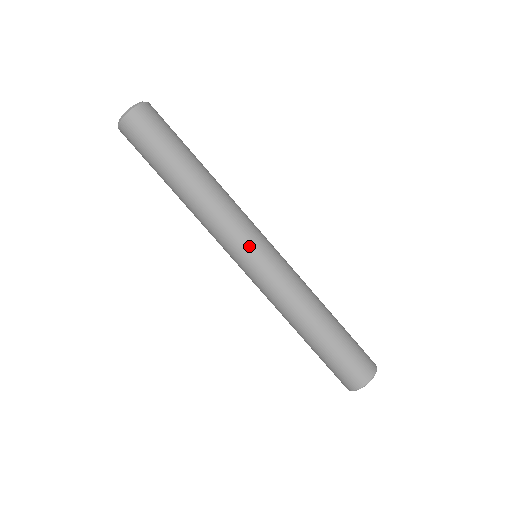
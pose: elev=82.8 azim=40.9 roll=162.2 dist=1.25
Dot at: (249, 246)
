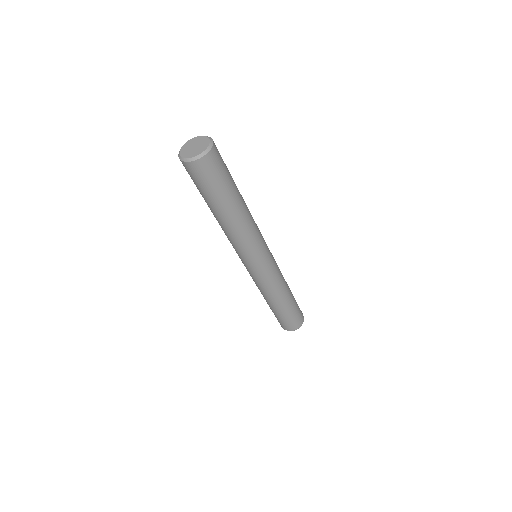
Dot at: (266, 251)
